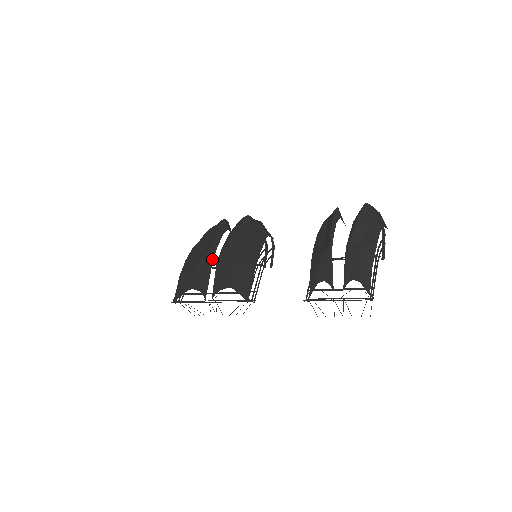
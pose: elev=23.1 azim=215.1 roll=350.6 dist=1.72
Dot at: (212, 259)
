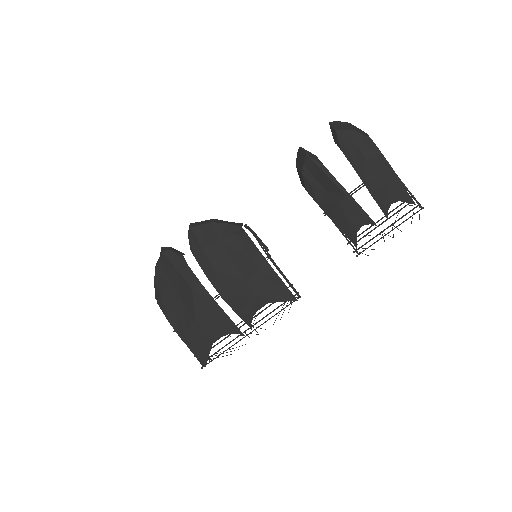
Dot at: (209, 297)
